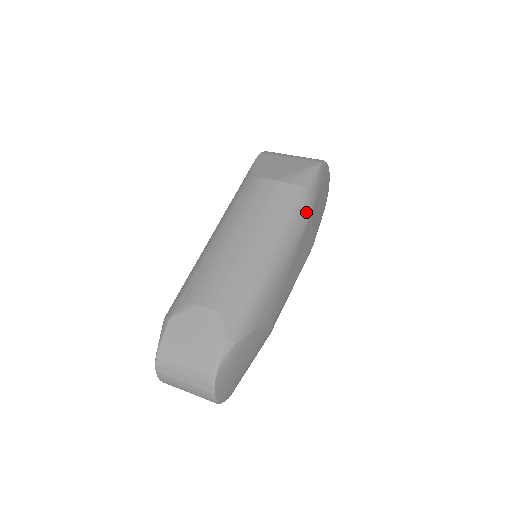
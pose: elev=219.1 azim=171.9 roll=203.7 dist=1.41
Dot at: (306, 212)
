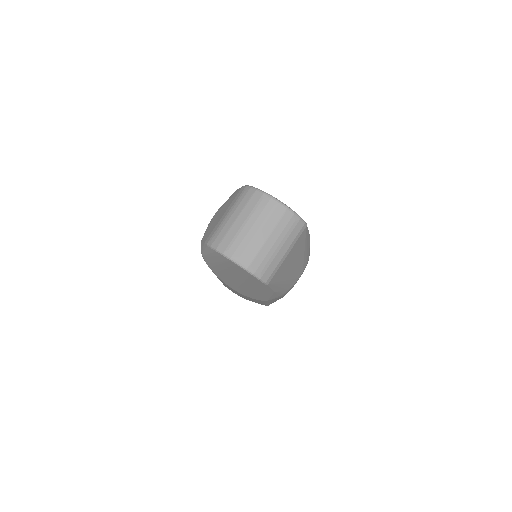
Dot at: occluded
